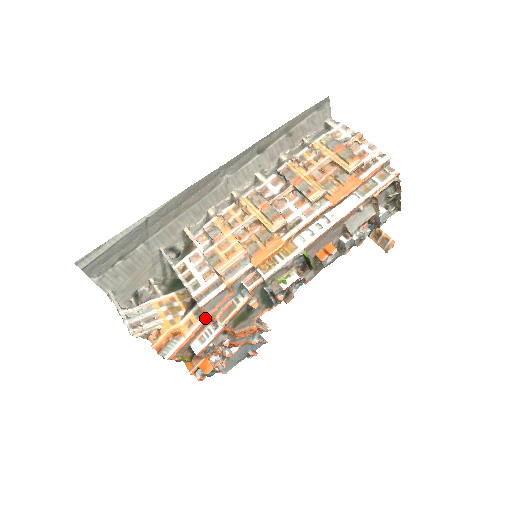
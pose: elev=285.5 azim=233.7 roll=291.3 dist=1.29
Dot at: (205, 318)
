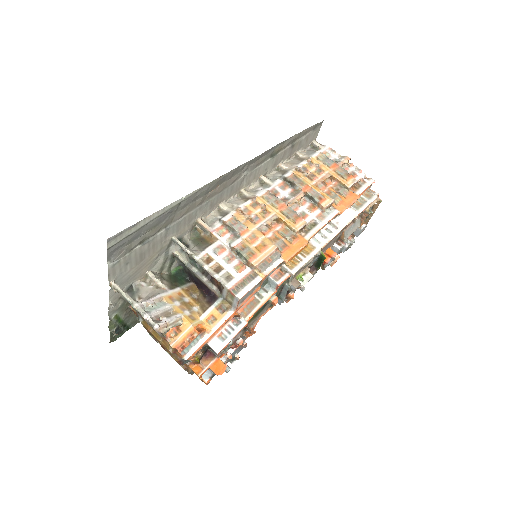
Dot at: (233, 312)
